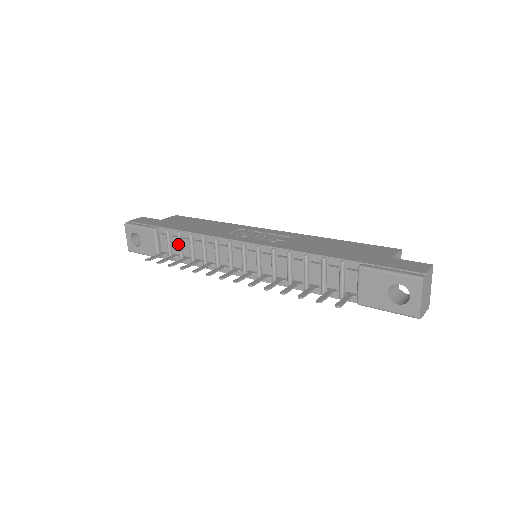
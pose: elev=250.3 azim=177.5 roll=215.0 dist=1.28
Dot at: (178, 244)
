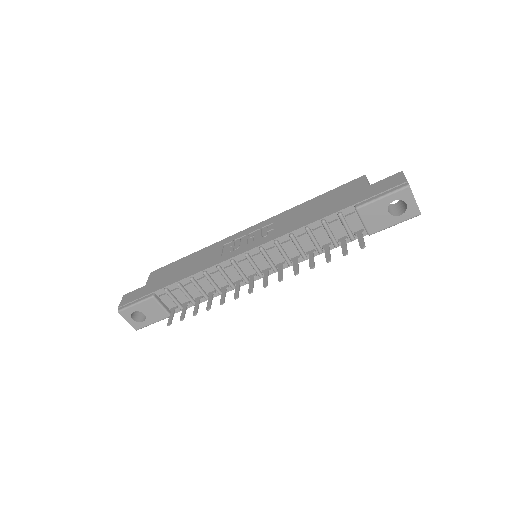
Dot at: (184, 293)
